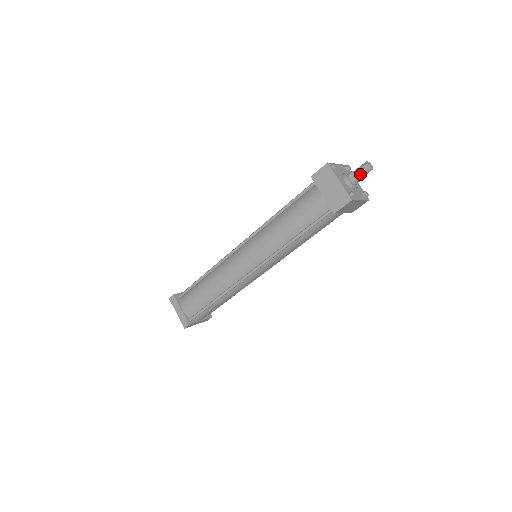
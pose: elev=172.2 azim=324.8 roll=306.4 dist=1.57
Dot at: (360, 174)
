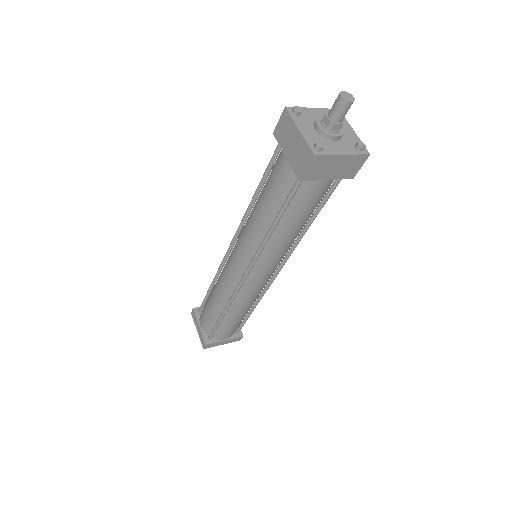
Dot at: occluded
